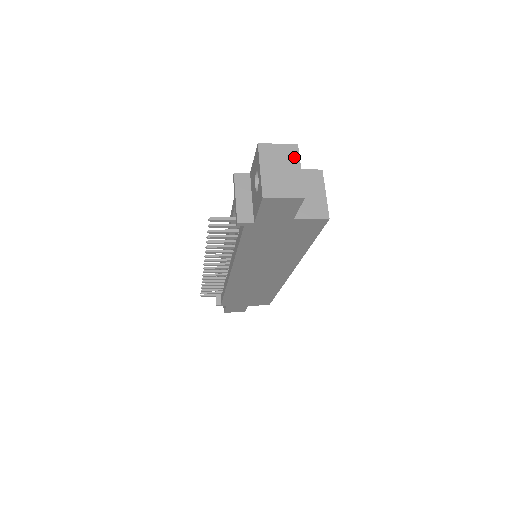
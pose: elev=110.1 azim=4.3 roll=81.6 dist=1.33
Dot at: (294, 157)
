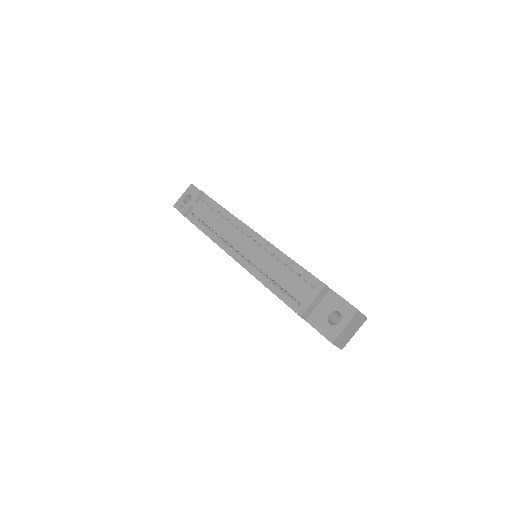
Dot at: (360, 325)
